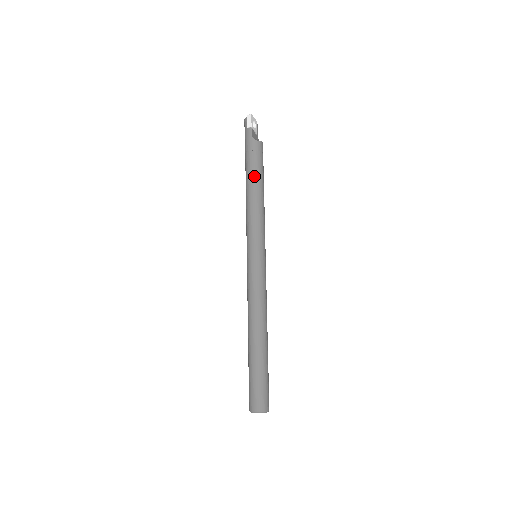
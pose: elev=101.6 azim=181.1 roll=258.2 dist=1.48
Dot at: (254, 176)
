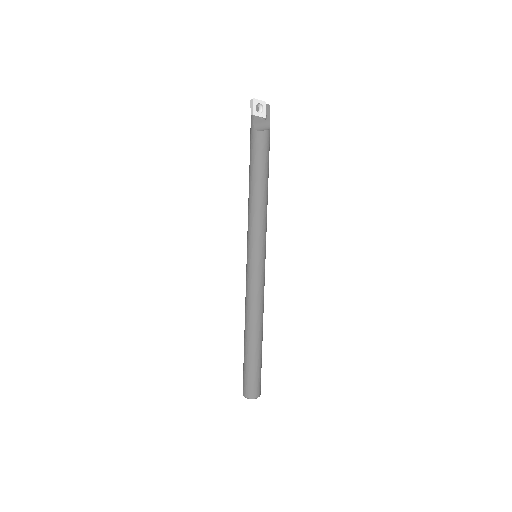
Dot at: (253, 173)
